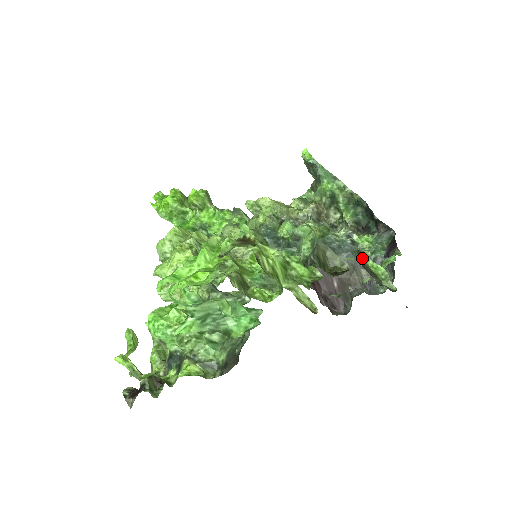
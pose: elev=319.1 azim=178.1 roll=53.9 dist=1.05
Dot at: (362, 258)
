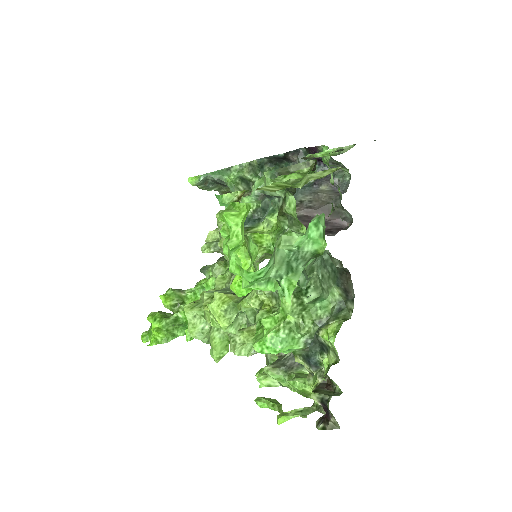
Dot at: (311, 158)
